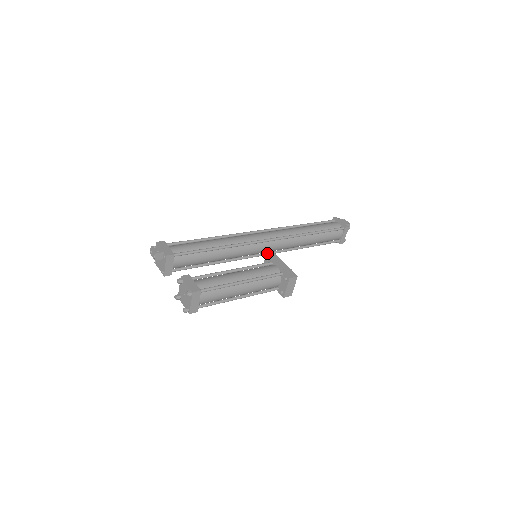
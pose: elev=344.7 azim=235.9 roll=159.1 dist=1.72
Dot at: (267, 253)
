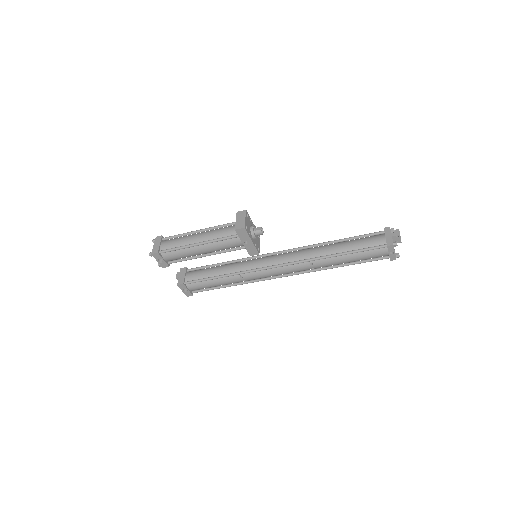
Dot at: (280, 264)
